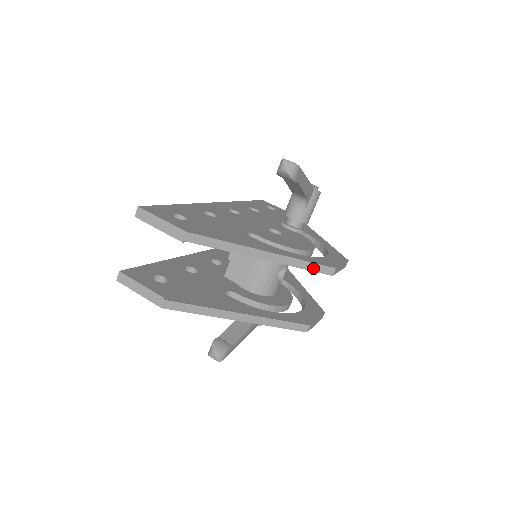
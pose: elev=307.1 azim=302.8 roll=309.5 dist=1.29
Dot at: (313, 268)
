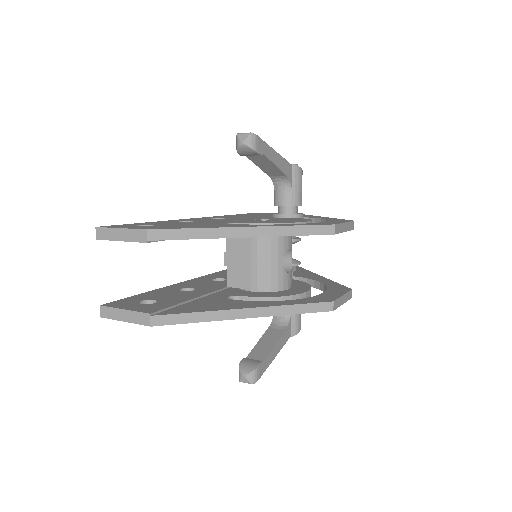
Dot at: (308, 231)
